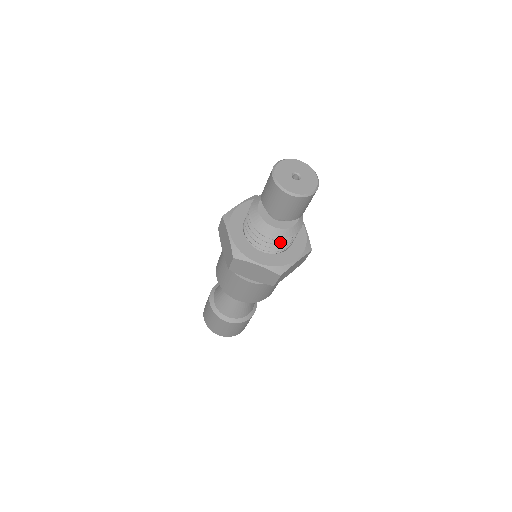
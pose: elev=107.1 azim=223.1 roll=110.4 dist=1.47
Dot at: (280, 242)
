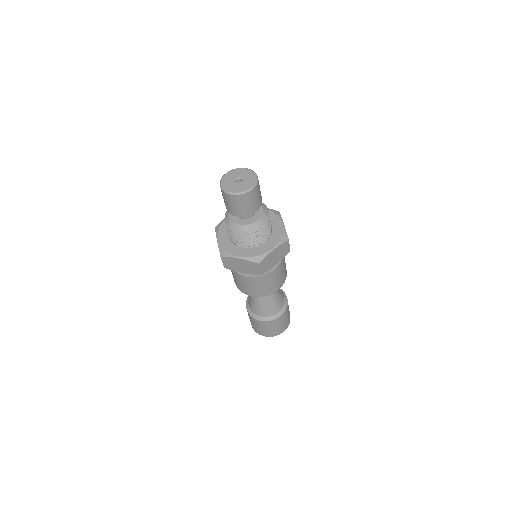
Dot at: (251, 236)
